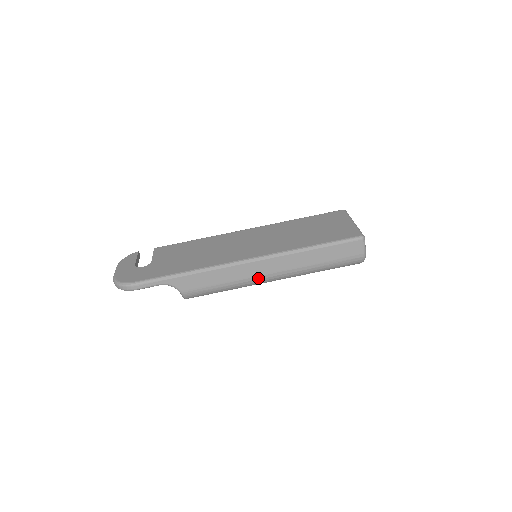
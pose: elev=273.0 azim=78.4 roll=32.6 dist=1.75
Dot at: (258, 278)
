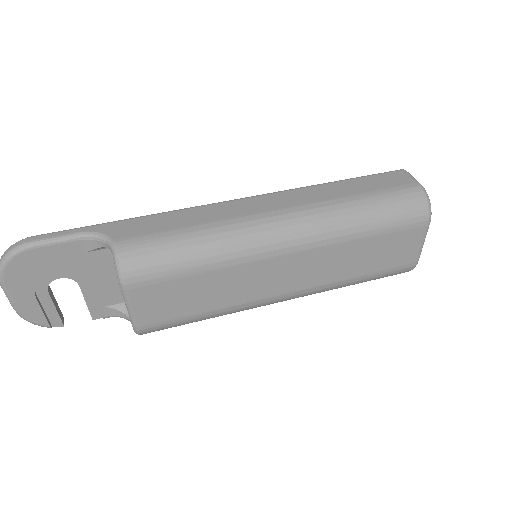
Dot at: (253, 218)
